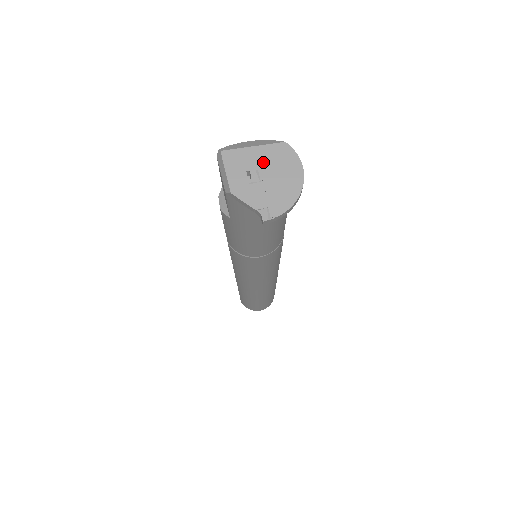
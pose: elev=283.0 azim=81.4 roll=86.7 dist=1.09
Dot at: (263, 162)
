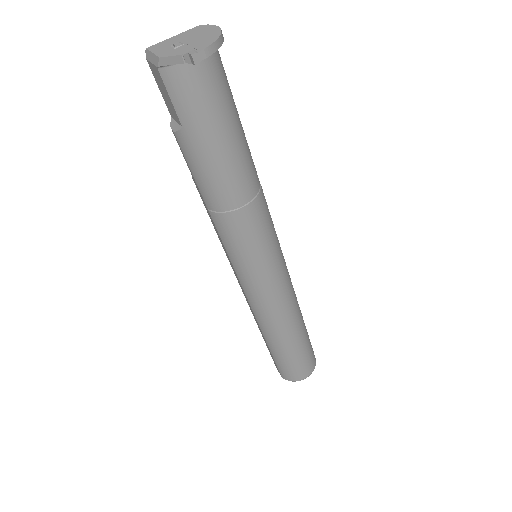
Dot at: (183, 38)
